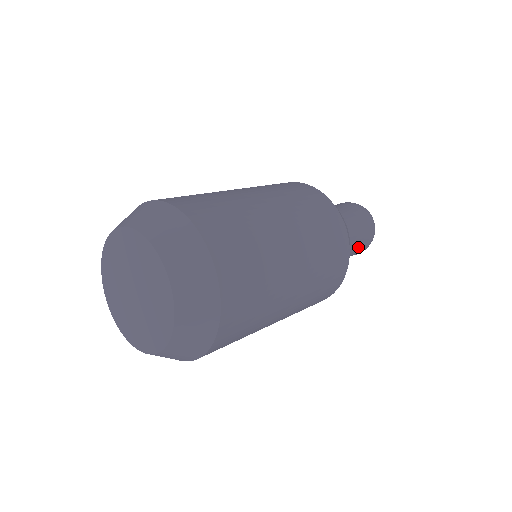
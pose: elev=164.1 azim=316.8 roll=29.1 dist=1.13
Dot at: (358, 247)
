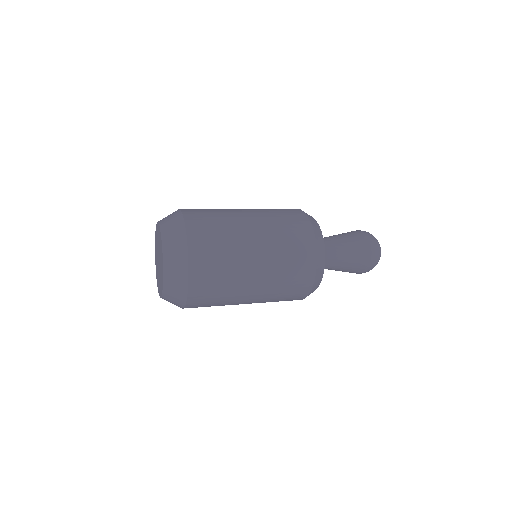
Dot at: (354, 270)
